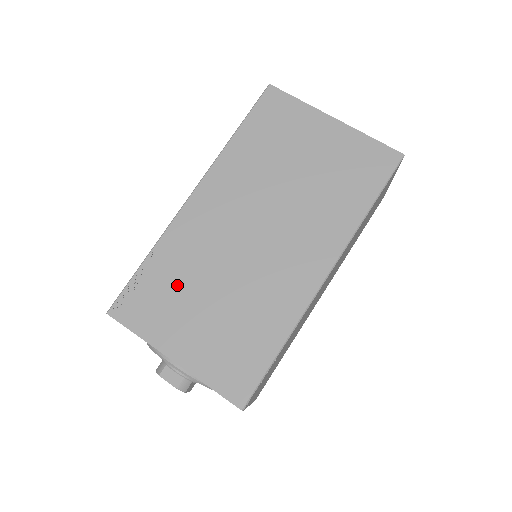
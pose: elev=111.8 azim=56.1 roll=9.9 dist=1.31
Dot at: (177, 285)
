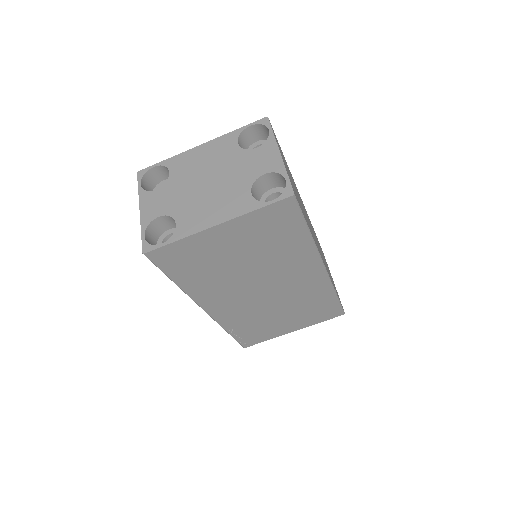
Dot at: (258, 325)
